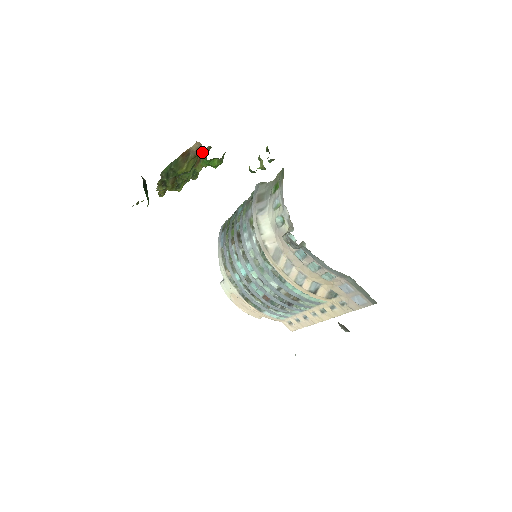
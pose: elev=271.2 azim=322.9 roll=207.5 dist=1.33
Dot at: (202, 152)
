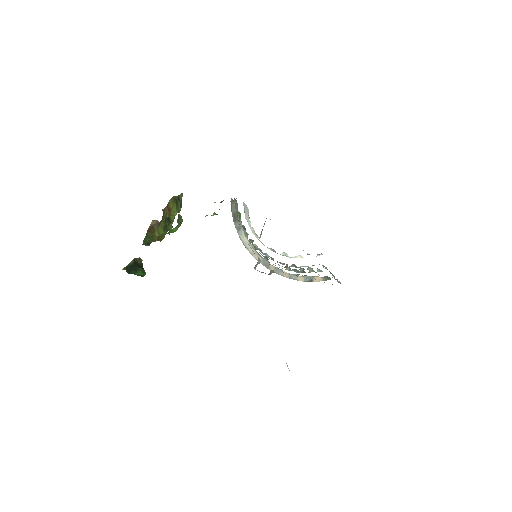
Dot at: (167, 206)
